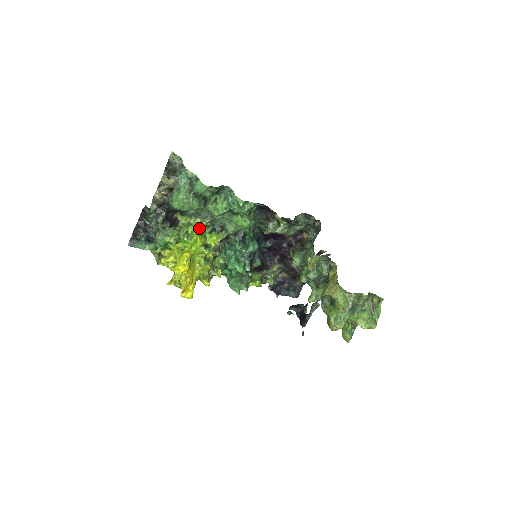
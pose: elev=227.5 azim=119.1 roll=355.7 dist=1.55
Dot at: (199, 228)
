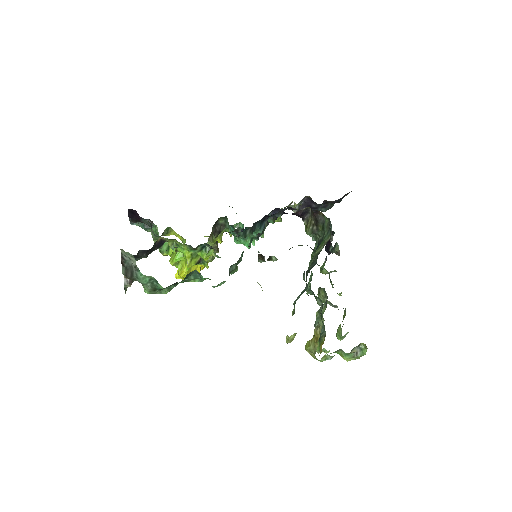
Dot at: (186, 253)
